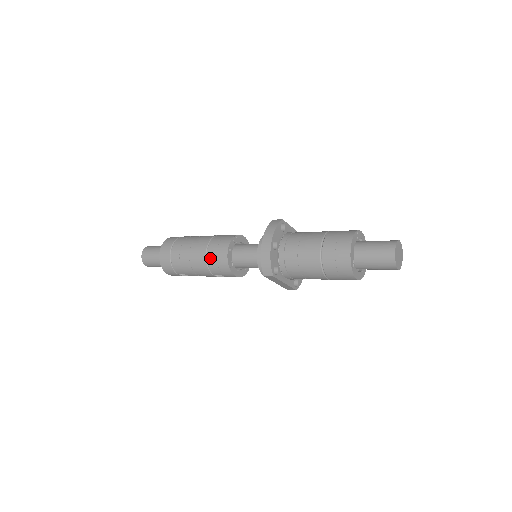
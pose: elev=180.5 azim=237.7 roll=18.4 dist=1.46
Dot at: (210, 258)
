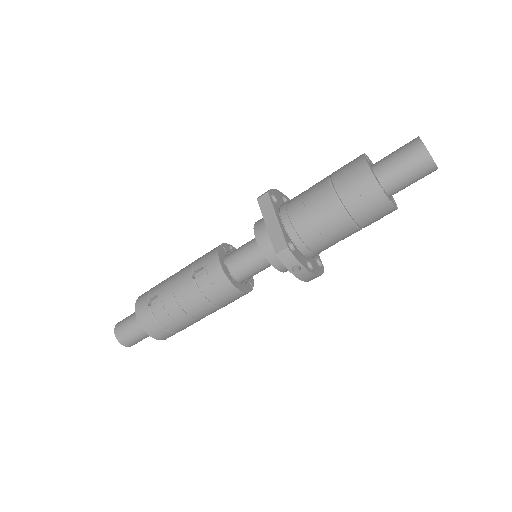
Dot at: occluded
